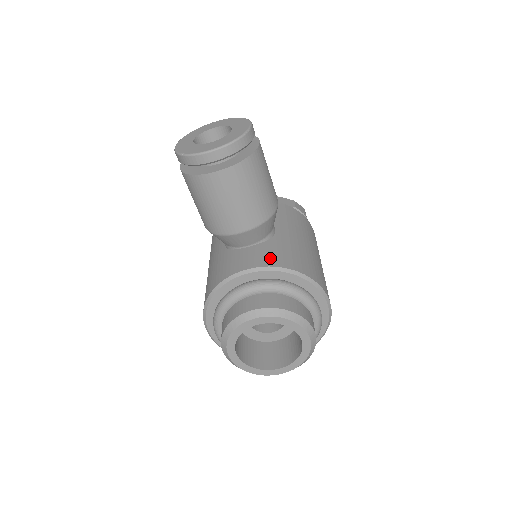
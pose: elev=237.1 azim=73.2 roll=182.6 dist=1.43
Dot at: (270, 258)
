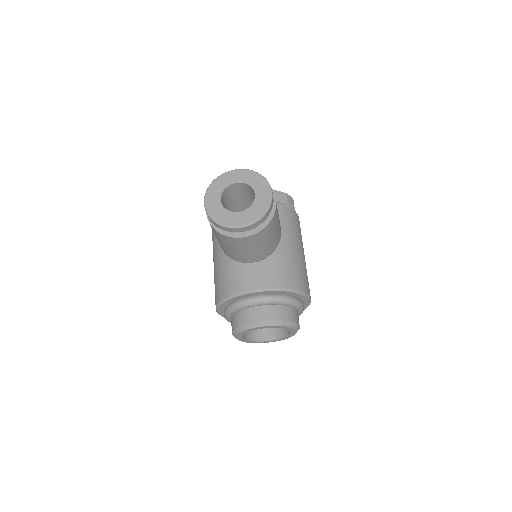
Dot at: (273, 278)
